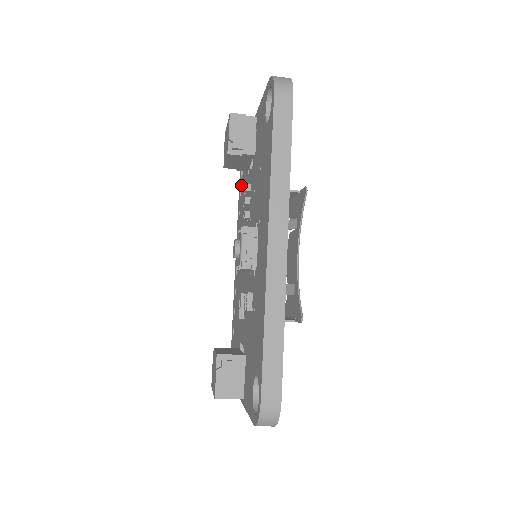
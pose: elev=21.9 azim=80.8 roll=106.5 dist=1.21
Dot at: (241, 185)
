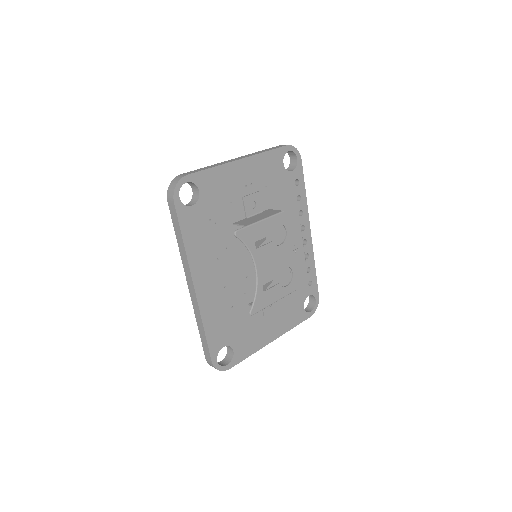
Dot at: occluded
